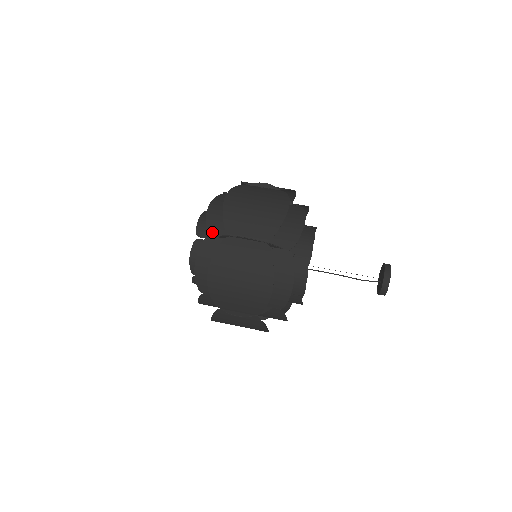
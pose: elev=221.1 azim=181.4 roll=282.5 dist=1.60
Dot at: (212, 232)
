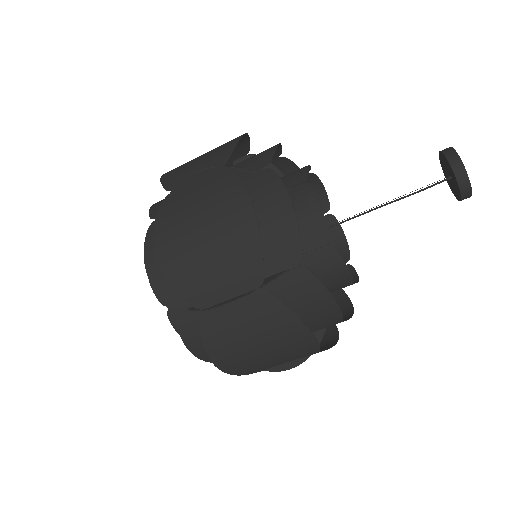
Dot at: occluded
